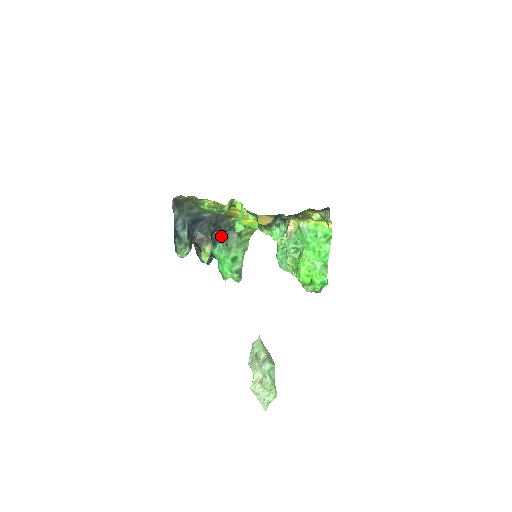
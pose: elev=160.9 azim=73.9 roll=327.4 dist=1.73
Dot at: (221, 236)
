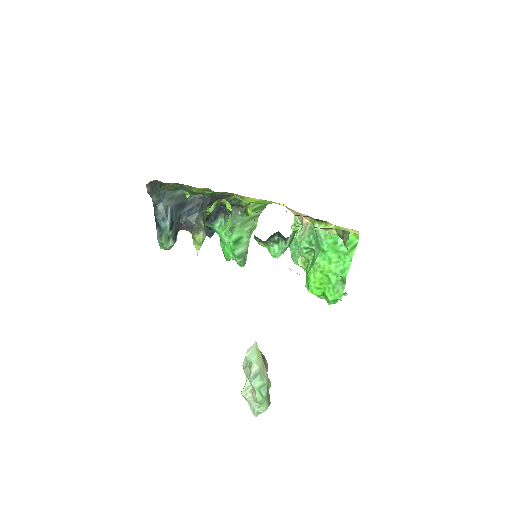
Dot at: (223, 210)
